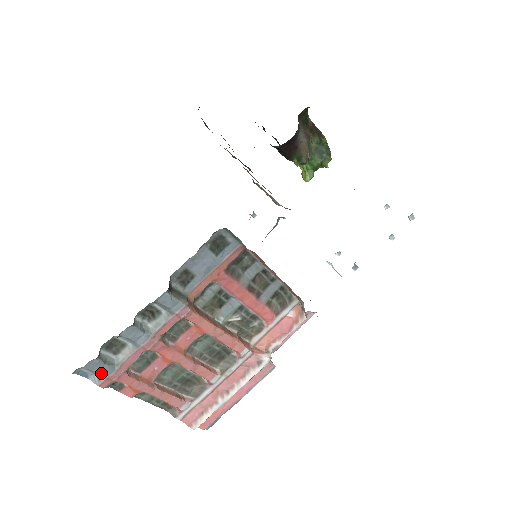
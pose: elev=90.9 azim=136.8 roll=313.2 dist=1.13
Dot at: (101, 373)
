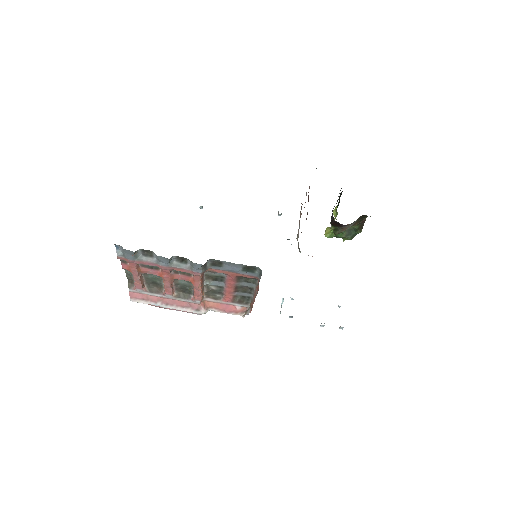
Dot at: (126, 255)
